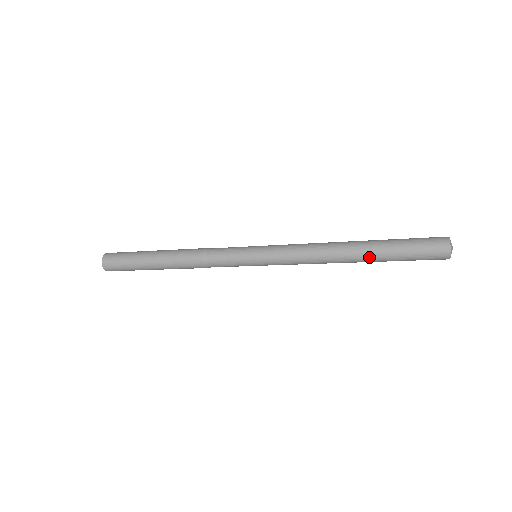
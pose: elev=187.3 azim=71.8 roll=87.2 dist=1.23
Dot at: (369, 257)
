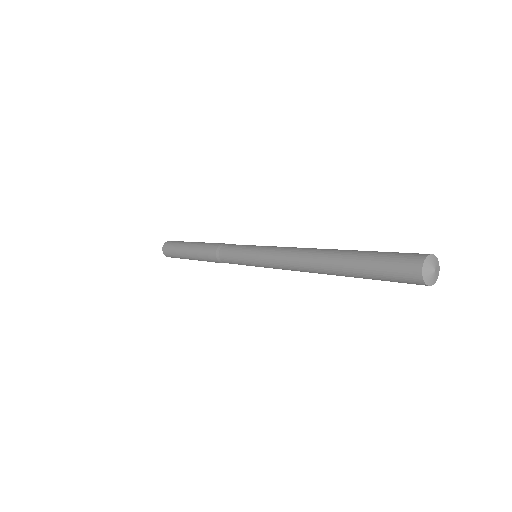
Dot at: (340, 273)
